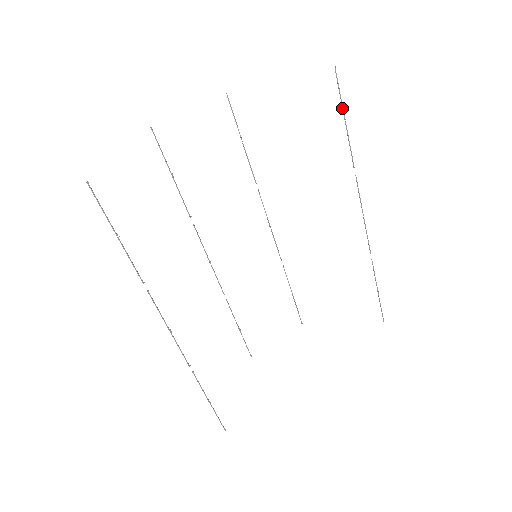
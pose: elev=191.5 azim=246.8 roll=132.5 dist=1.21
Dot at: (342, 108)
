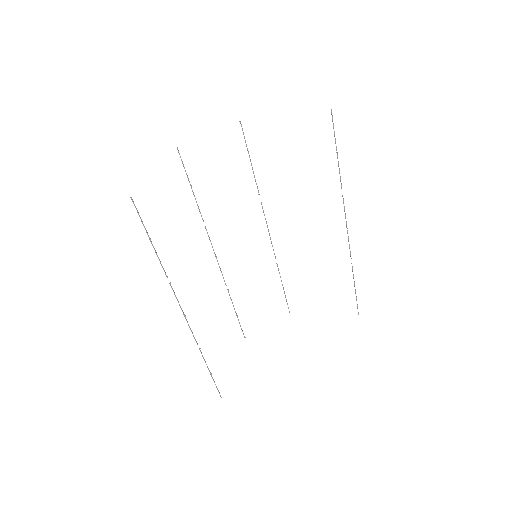
Dot at: (335, 142)
